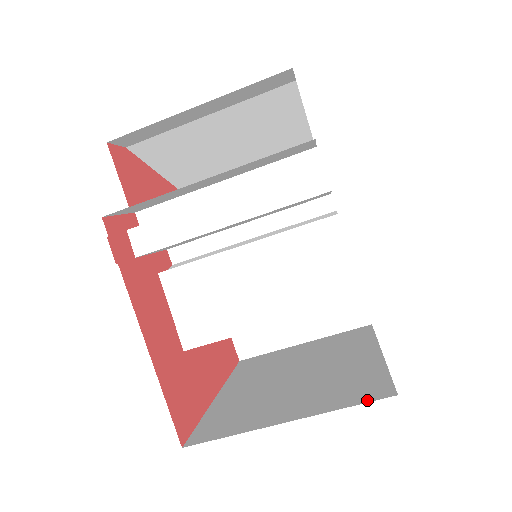
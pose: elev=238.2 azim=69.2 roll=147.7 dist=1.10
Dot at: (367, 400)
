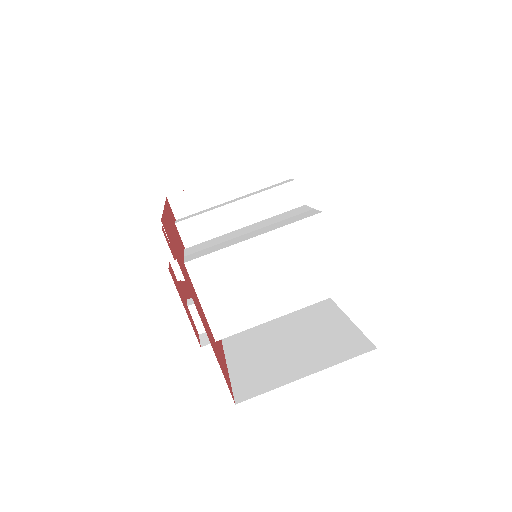
Dot at: occluded
